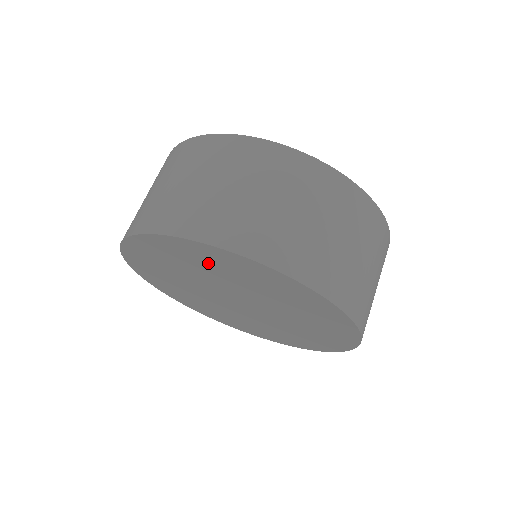
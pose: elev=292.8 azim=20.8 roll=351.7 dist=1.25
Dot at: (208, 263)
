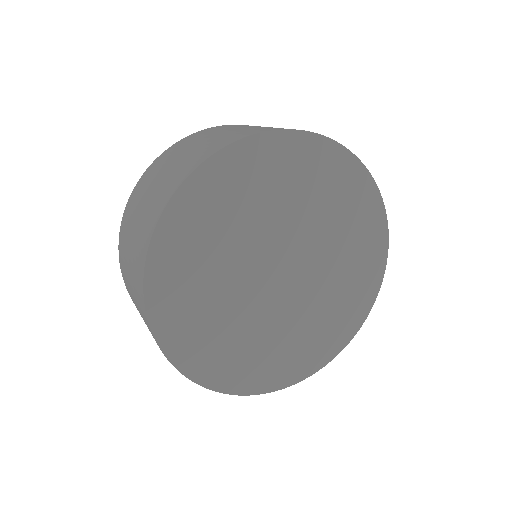
Dot at: (196, 254)
